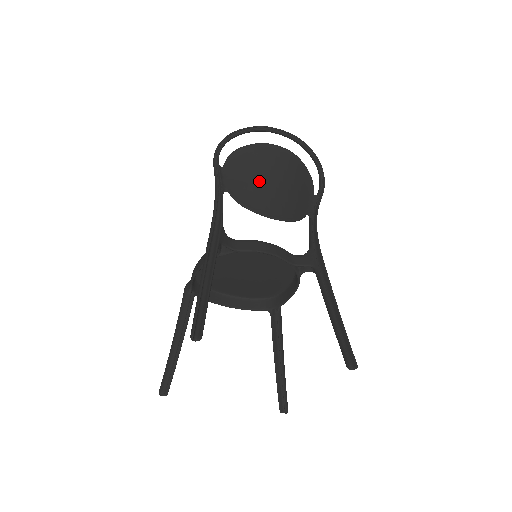
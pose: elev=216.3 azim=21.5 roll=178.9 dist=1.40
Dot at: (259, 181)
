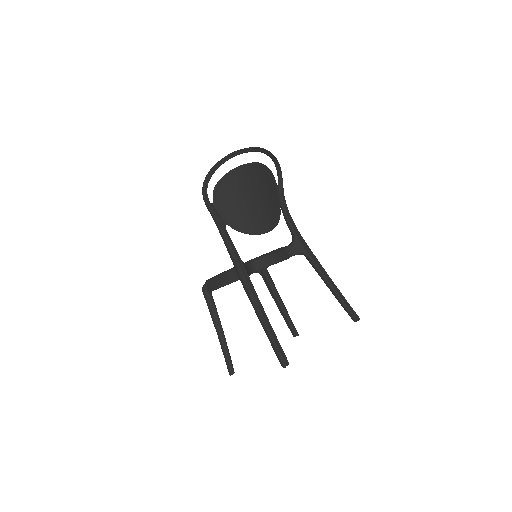
Dot at: (246, 205)
